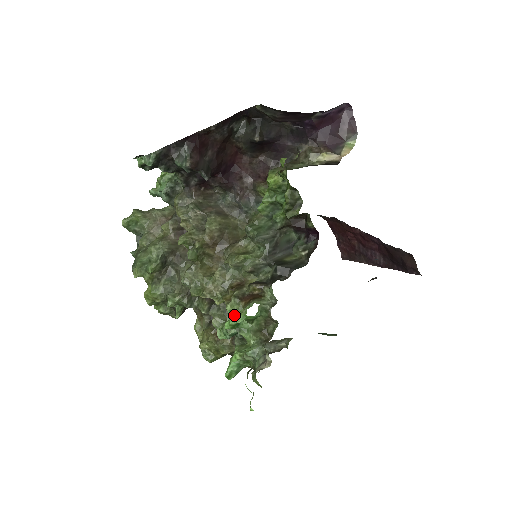
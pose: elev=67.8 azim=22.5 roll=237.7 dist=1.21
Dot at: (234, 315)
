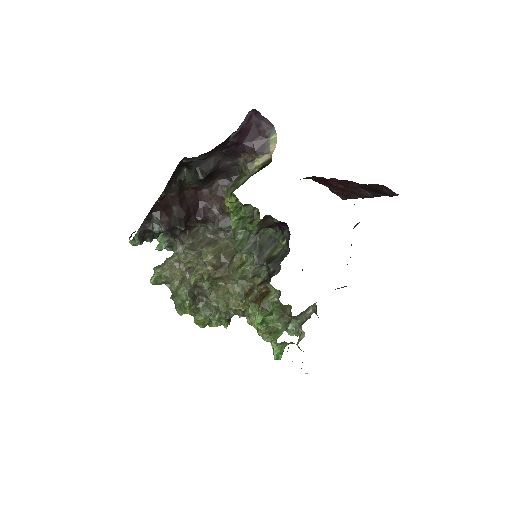
Dot at: (256, 316)
